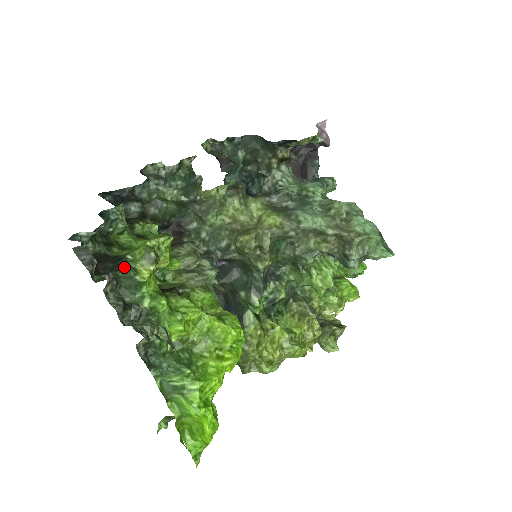
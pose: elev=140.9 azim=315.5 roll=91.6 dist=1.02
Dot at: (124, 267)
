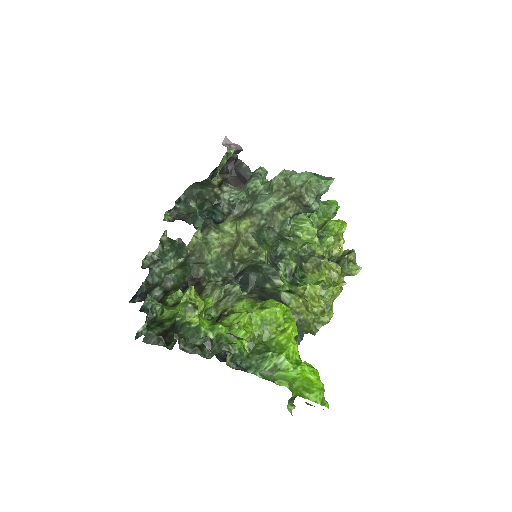
Dot at: (180, 327)
